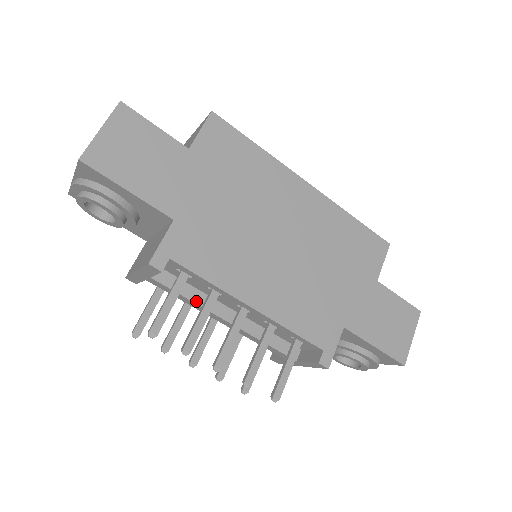
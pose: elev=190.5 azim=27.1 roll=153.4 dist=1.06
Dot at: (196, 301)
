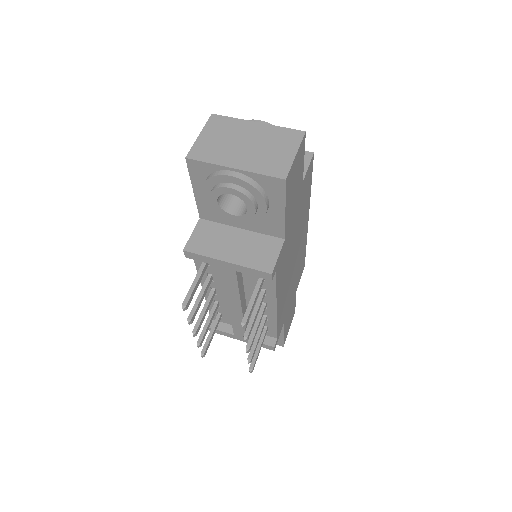
Dot at: (240, 292)
